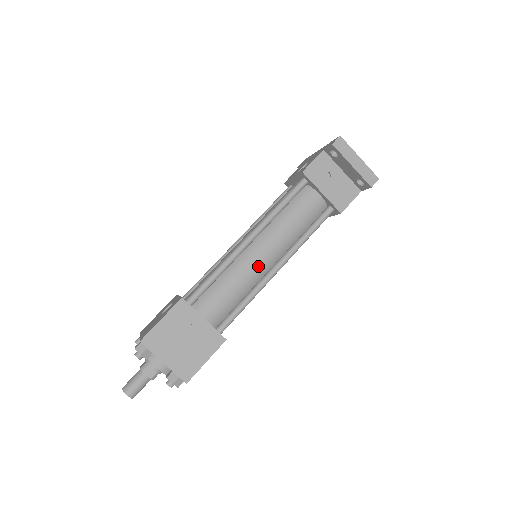
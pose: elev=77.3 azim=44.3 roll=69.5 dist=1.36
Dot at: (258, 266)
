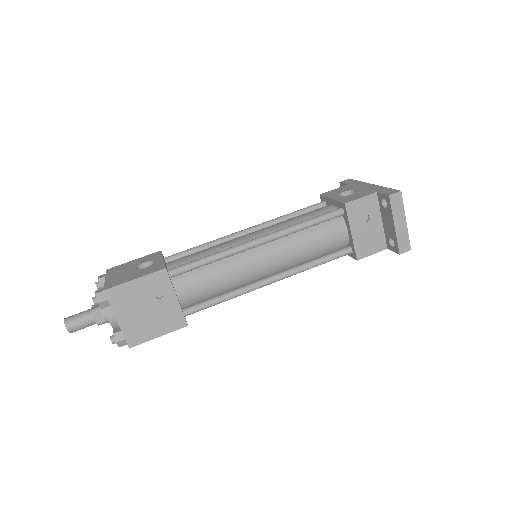
Dot at: (253, 271)
